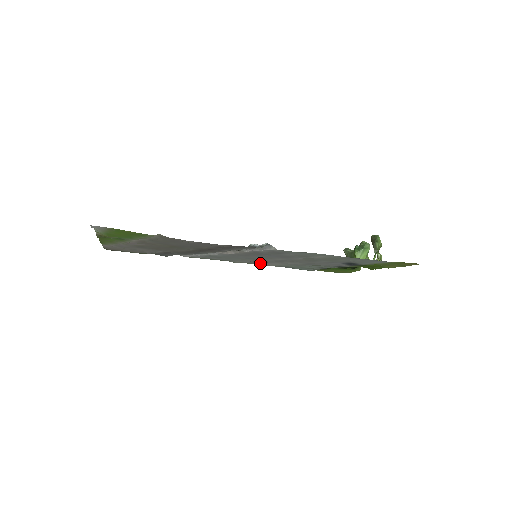
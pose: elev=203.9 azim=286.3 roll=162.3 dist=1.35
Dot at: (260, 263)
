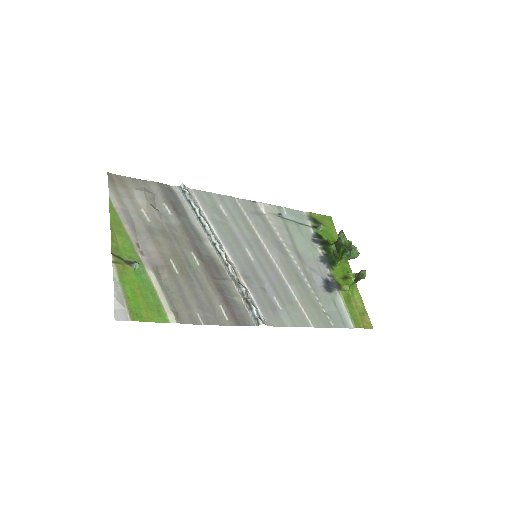
Dot at: (261, 214)
